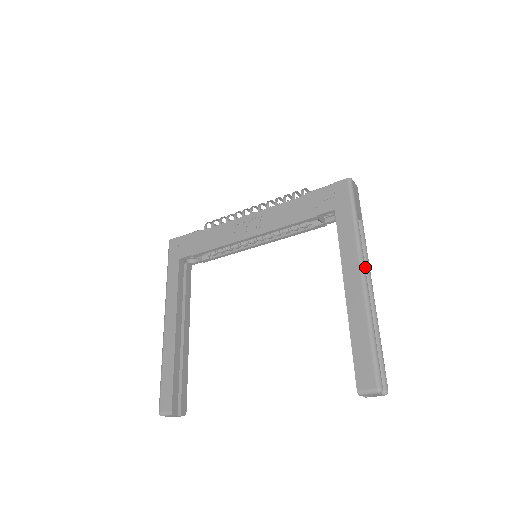
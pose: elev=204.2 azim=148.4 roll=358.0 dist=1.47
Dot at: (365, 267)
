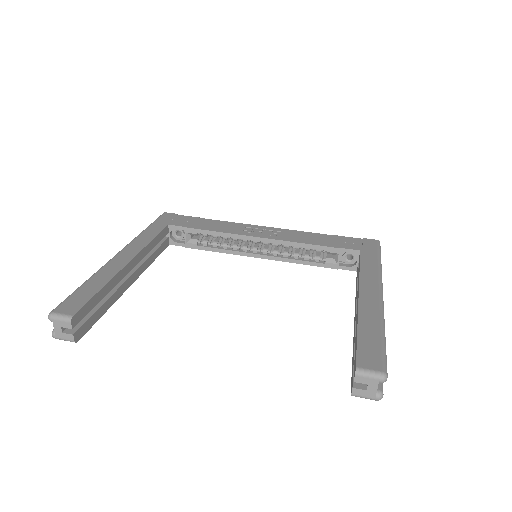
Dot at: occluded
